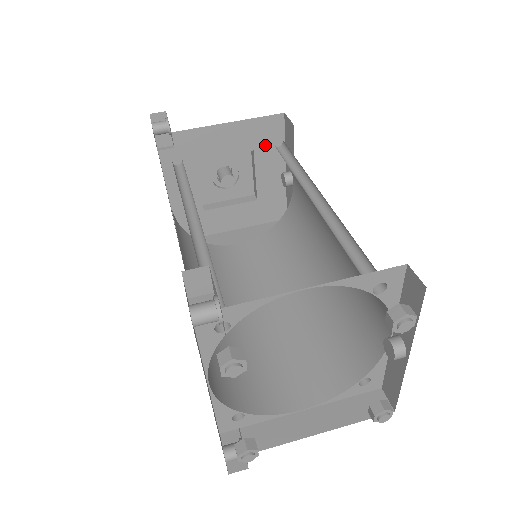
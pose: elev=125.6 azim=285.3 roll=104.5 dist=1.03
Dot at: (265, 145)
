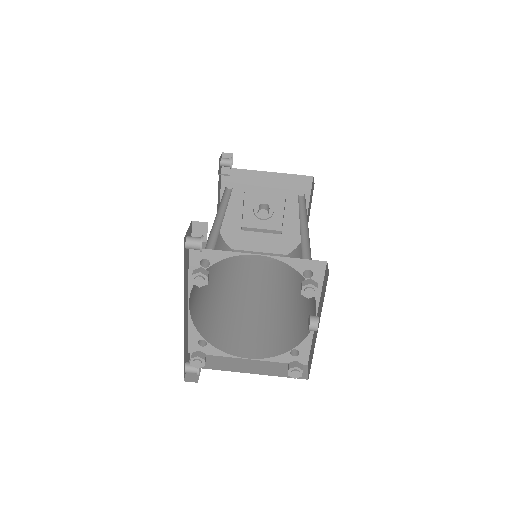
Dot at: (295, 195)
